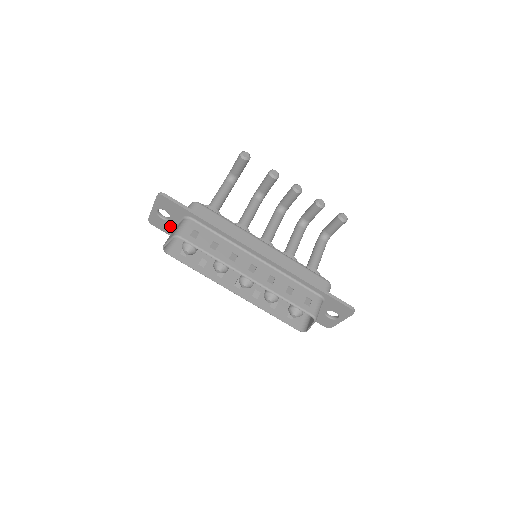
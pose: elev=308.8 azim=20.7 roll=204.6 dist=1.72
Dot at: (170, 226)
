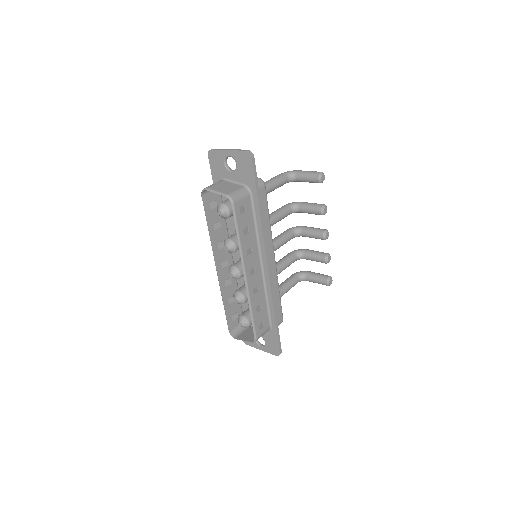
Dot at: (223, 174)
